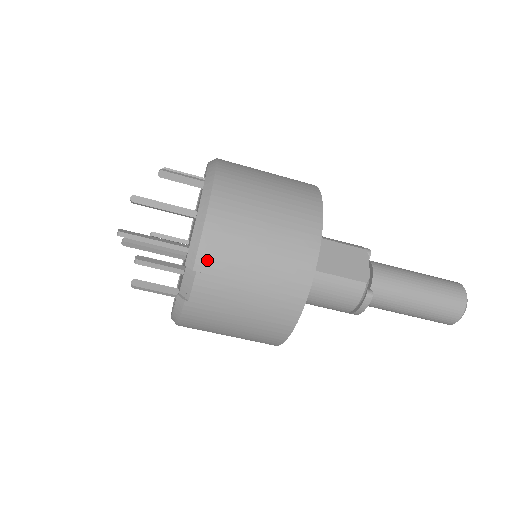
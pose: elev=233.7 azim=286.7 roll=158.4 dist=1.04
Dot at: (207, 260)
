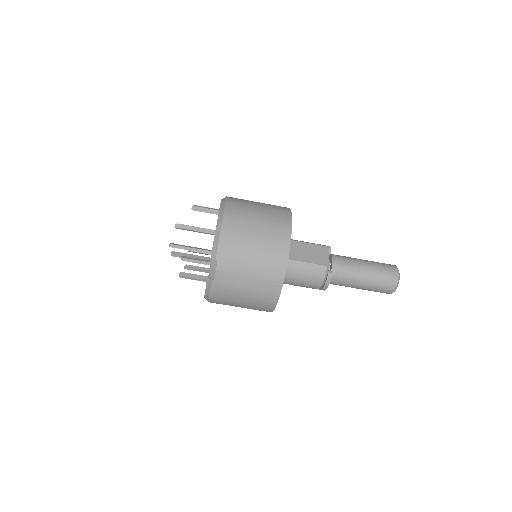
Dot at: (223, 253)
